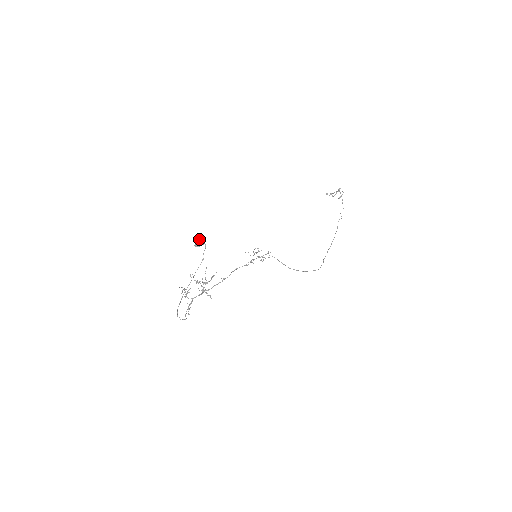
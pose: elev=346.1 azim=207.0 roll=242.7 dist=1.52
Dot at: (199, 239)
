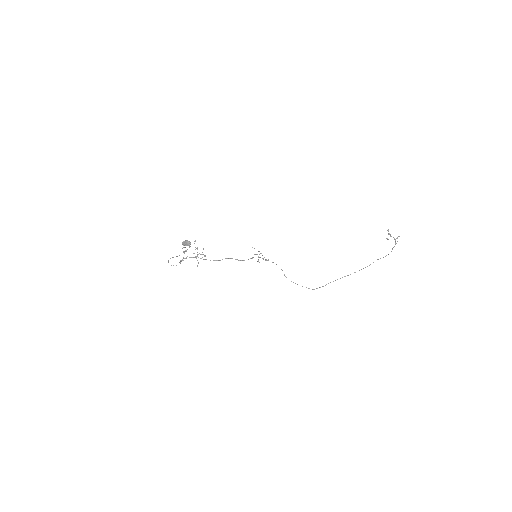
Dot at: (186, 241)
